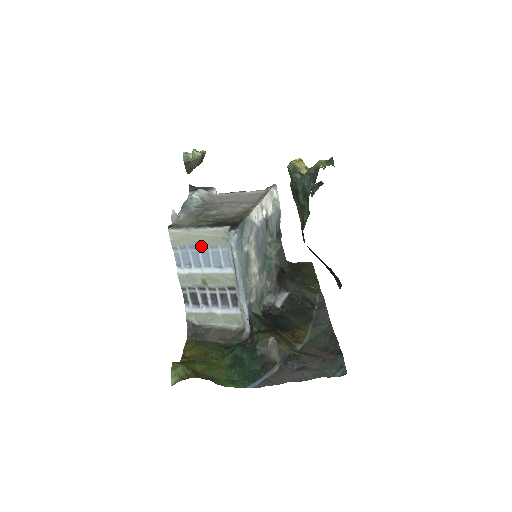
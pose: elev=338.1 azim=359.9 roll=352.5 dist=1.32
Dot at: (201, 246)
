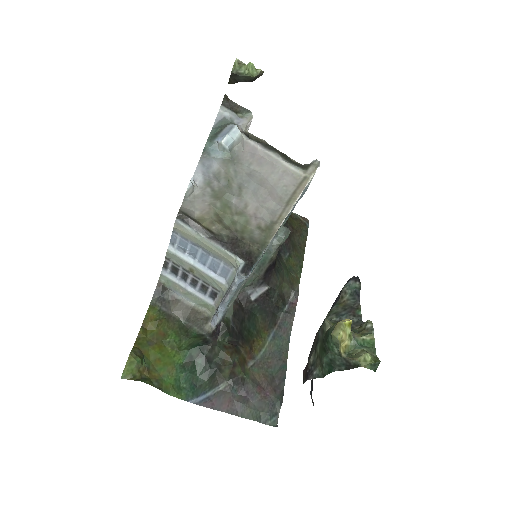
Dot at: (204, 249)
